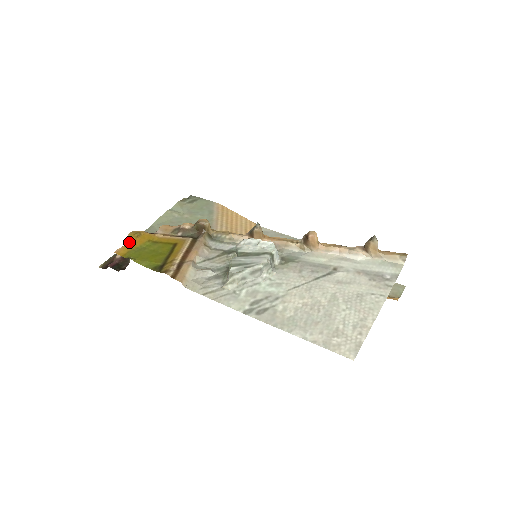
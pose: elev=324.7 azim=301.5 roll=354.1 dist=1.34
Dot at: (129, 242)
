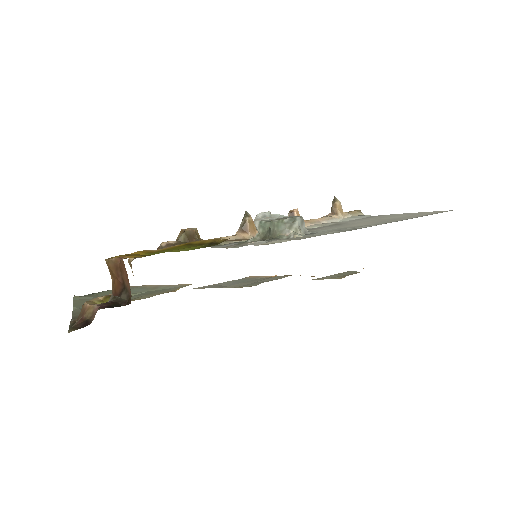
Dot at: occluded
